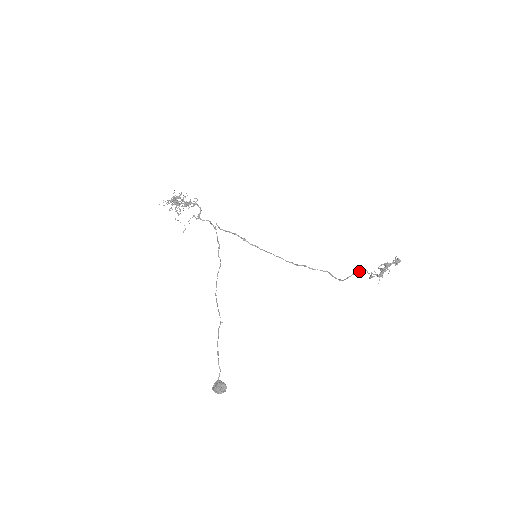
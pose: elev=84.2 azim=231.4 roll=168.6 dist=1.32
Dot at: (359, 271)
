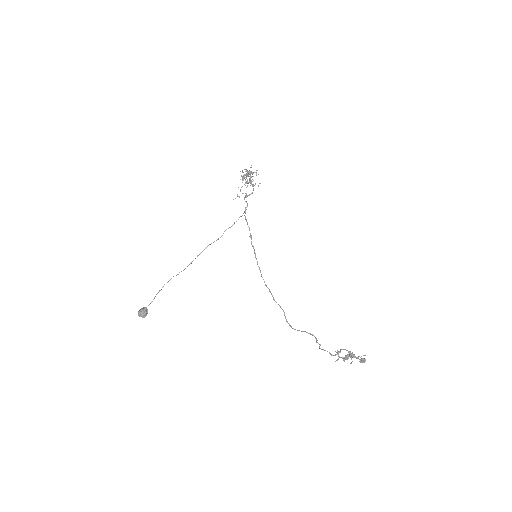
Dot at: (310, 334)
